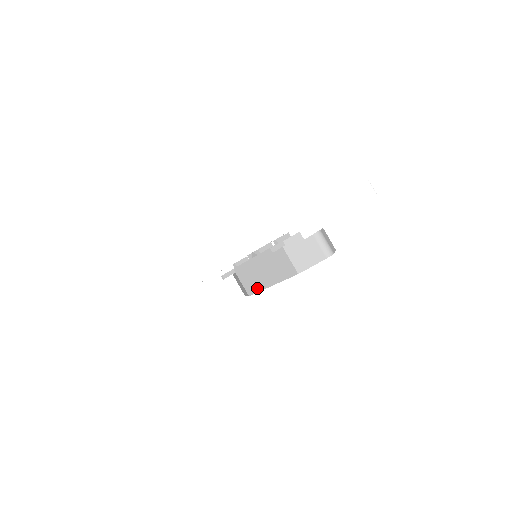
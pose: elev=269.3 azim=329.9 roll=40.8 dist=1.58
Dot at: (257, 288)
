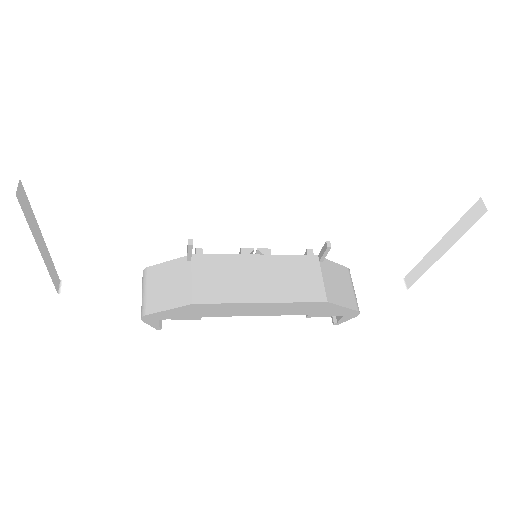
Dot at: (225, 296)
